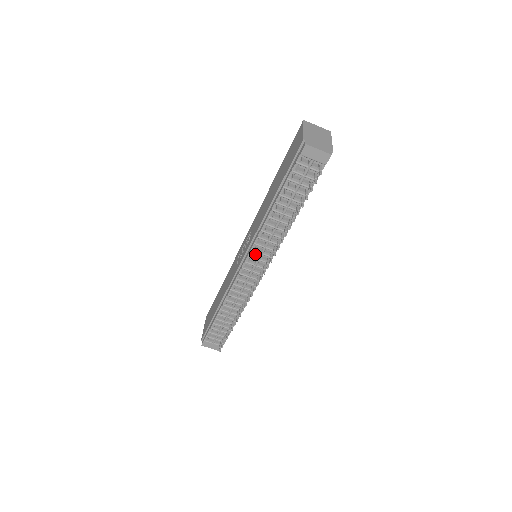
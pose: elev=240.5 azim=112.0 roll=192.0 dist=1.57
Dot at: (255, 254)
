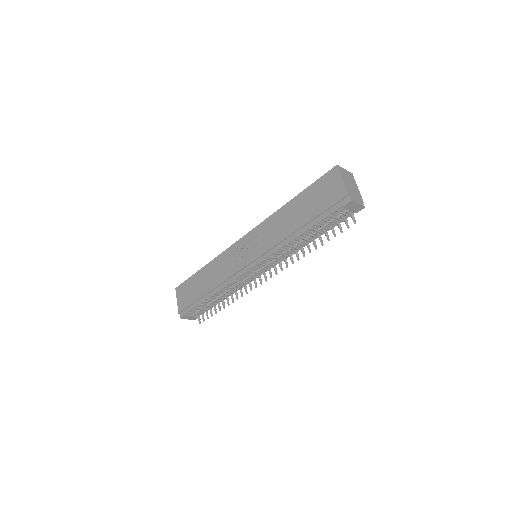
Dot at: (265, 261)
